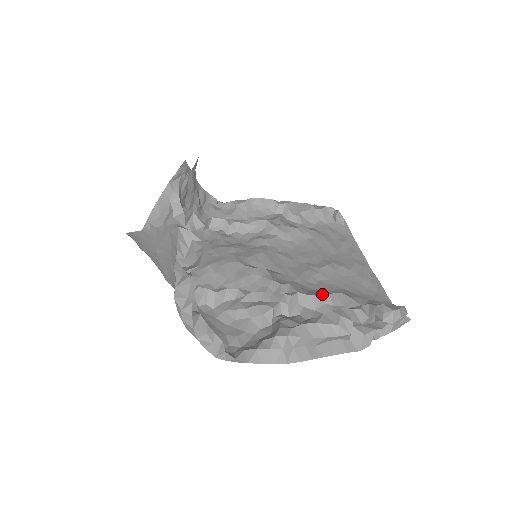
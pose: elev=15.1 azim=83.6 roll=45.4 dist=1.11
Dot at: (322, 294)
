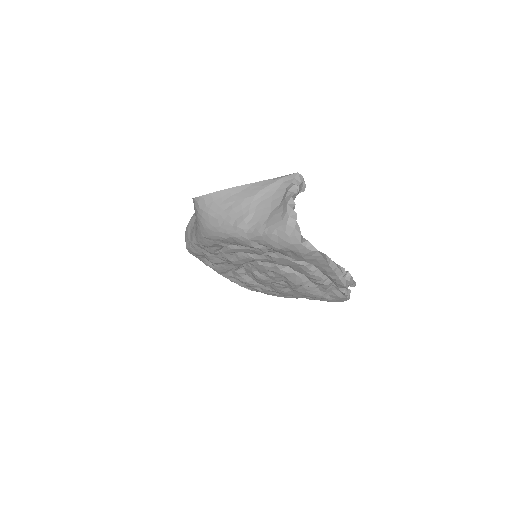
Dot at: occluded
